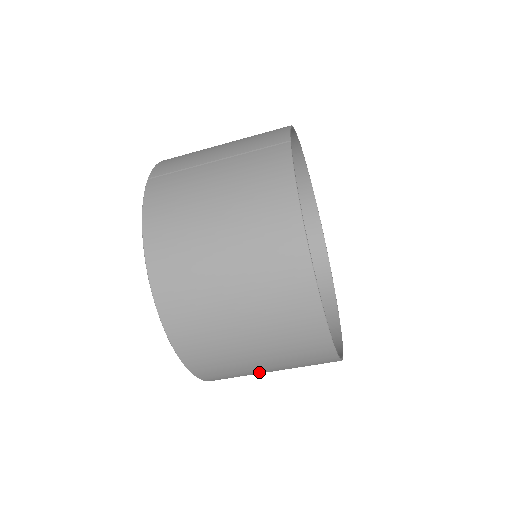
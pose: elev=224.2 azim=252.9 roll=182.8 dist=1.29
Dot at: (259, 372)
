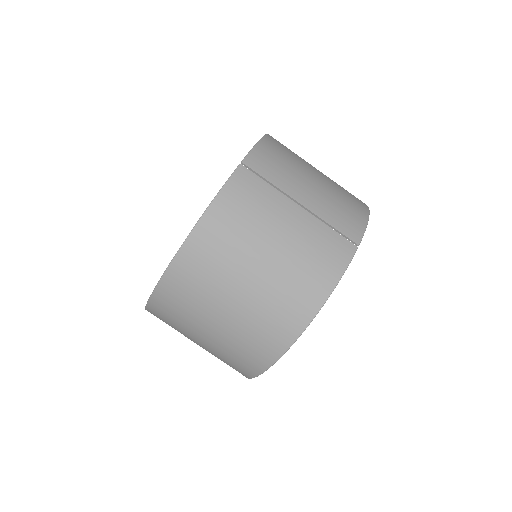
Dot at: occluded
